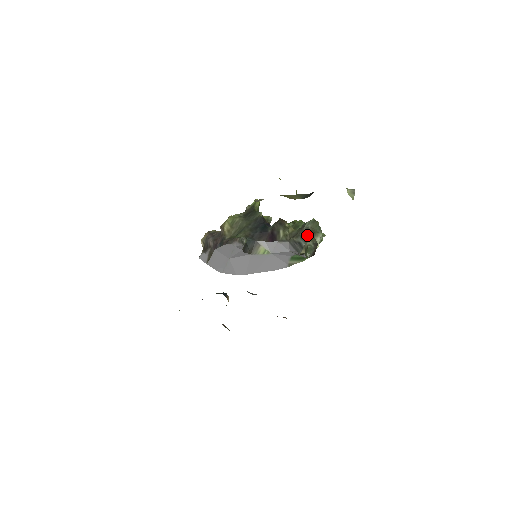
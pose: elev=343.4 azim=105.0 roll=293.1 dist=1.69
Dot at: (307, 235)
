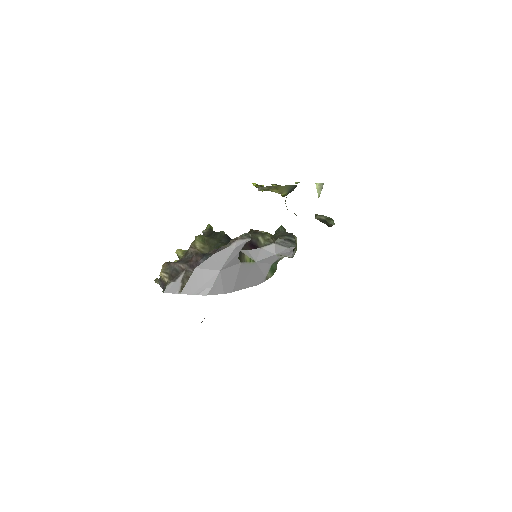
Dot at: (289, 234)
